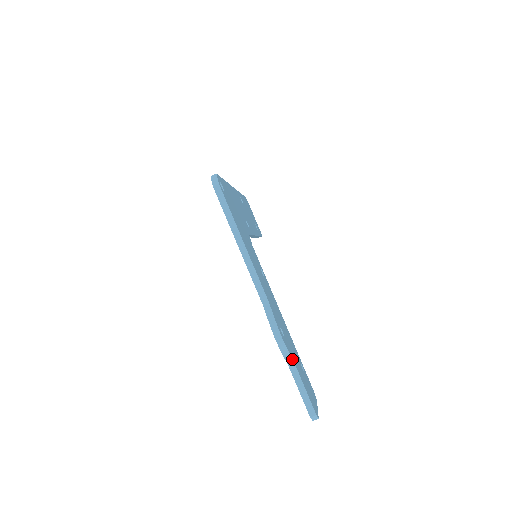
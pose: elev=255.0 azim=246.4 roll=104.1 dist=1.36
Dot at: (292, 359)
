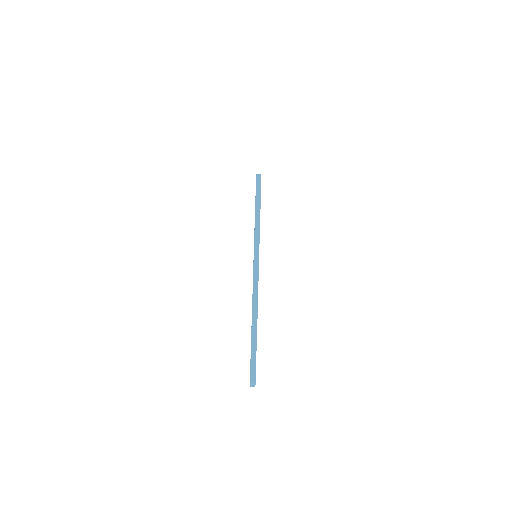
Dot at: occluded
